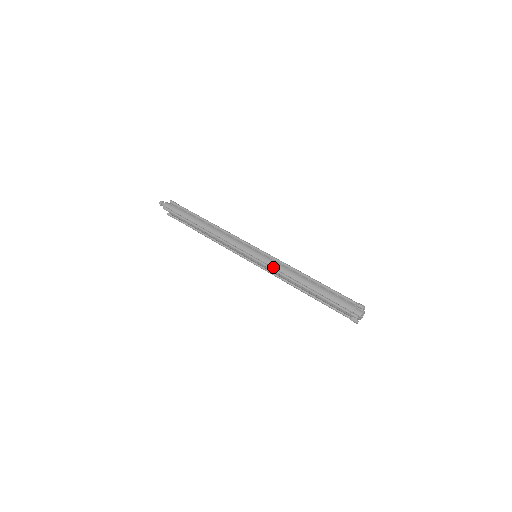
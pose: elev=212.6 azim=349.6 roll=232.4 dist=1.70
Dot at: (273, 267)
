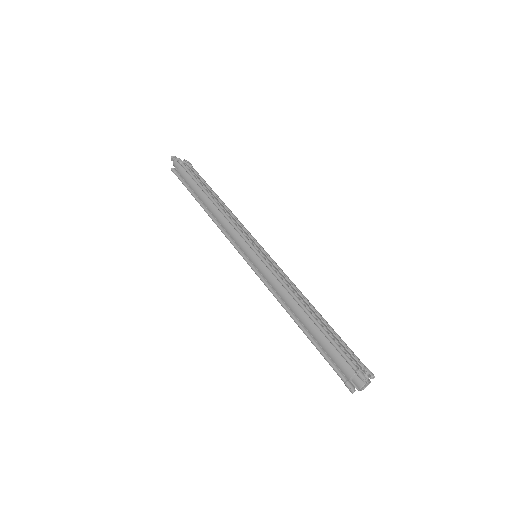
Dot at: (268, 282)
